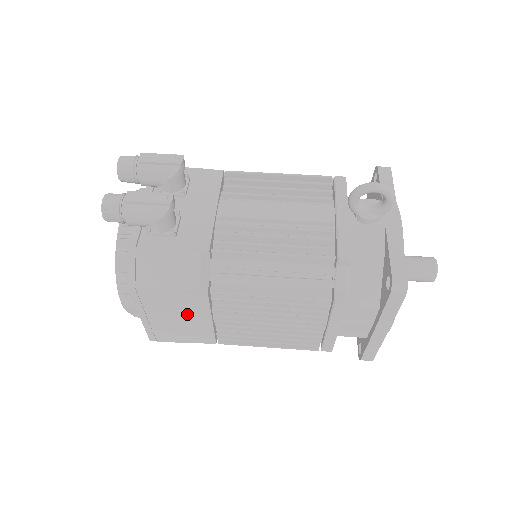
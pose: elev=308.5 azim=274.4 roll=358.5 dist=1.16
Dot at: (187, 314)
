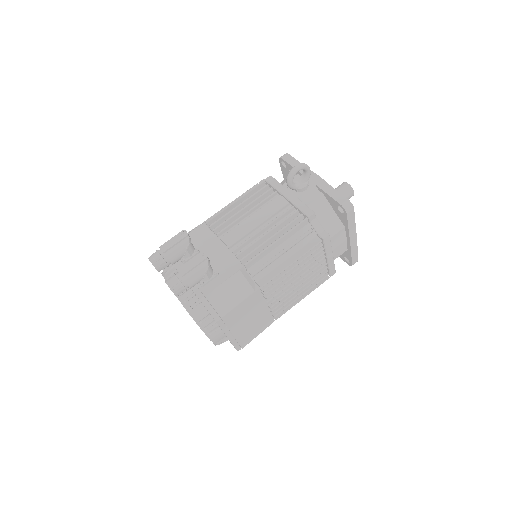
Dot at: (253, 313)
